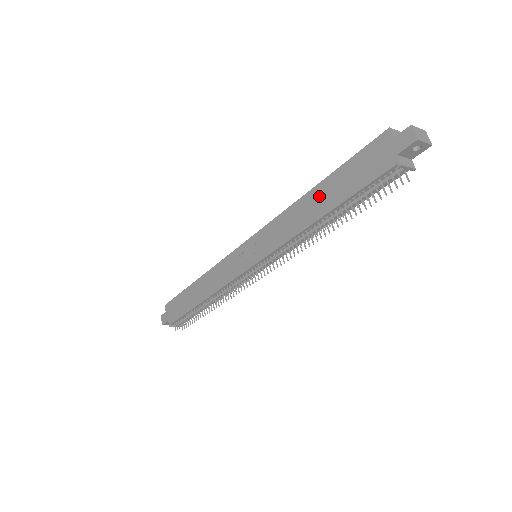
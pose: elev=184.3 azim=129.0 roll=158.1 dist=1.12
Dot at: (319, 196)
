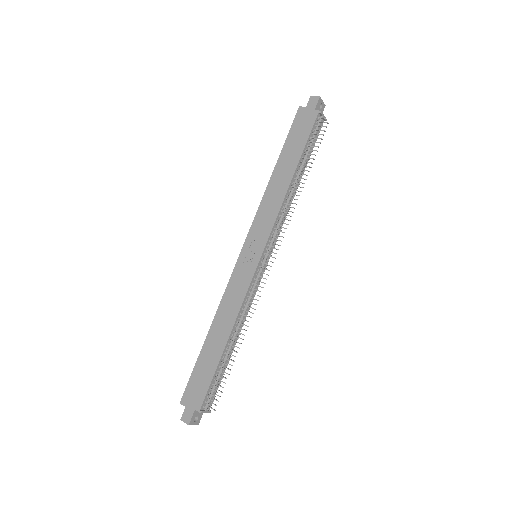
Dot at: (282, 168)
